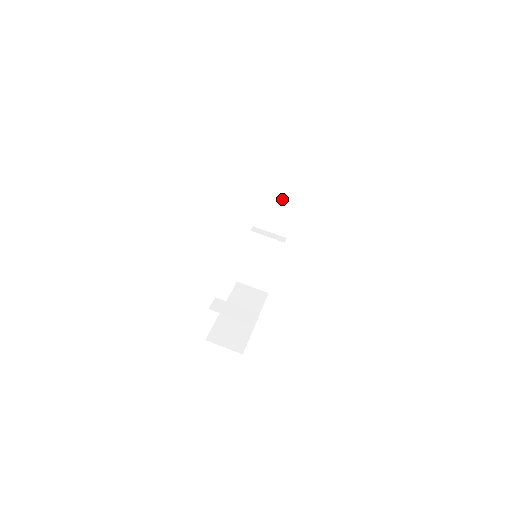
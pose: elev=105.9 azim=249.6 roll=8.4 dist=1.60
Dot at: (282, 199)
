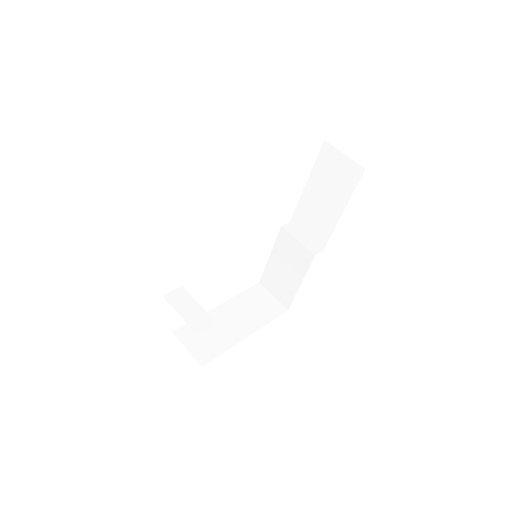
Dot at: (327, 198)
